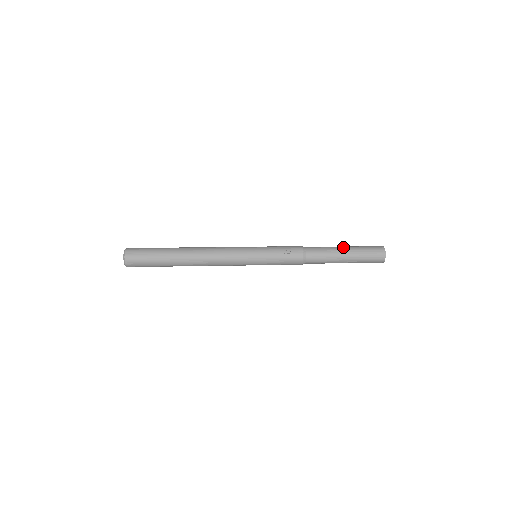
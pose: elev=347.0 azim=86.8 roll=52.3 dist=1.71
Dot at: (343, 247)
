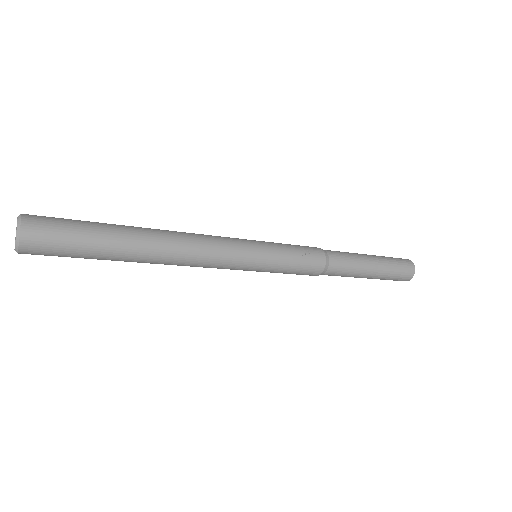
Dot at: (368, 255)
